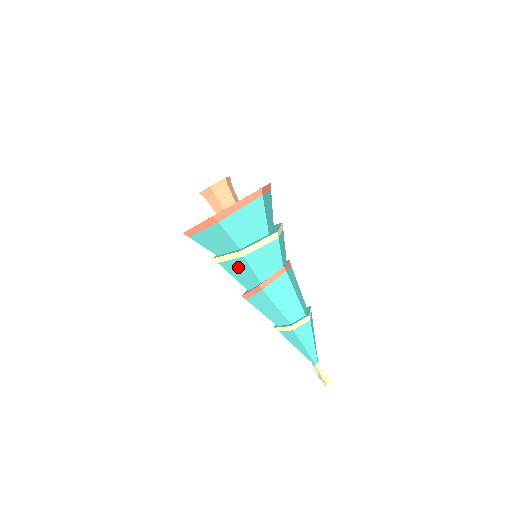
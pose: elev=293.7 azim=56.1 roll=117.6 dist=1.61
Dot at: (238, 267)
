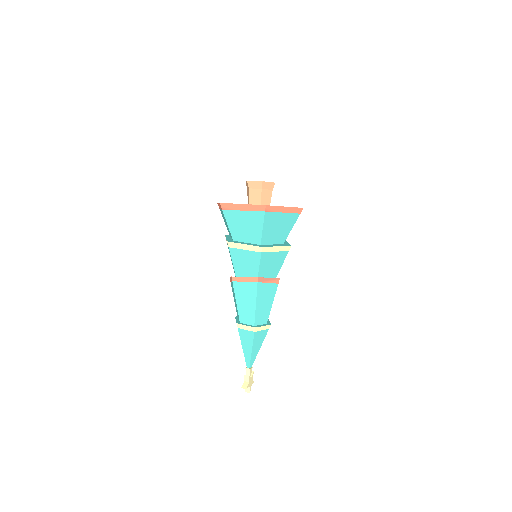
Dot at: occluded
